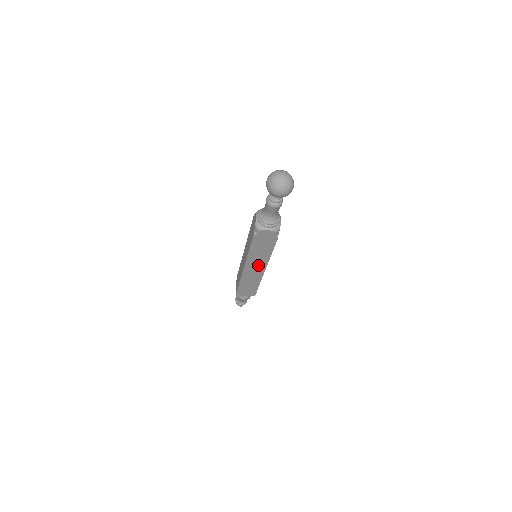
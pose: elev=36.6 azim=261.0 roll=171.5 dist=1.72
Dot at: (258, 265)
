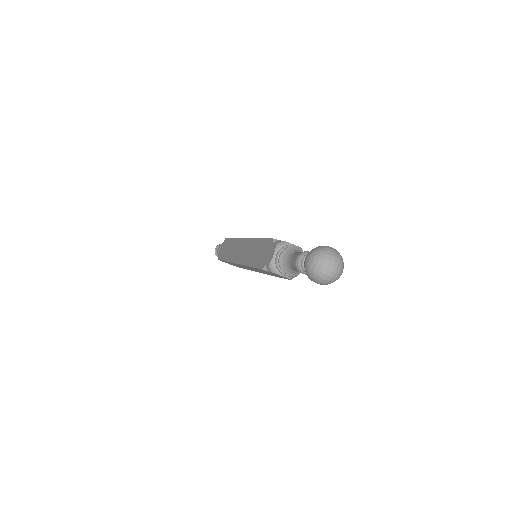
Dot at: occluded
